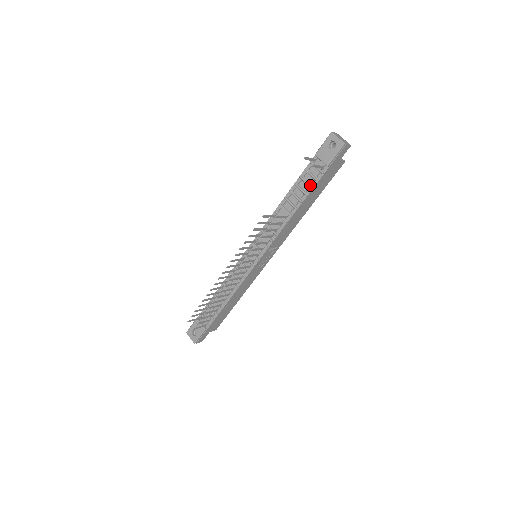
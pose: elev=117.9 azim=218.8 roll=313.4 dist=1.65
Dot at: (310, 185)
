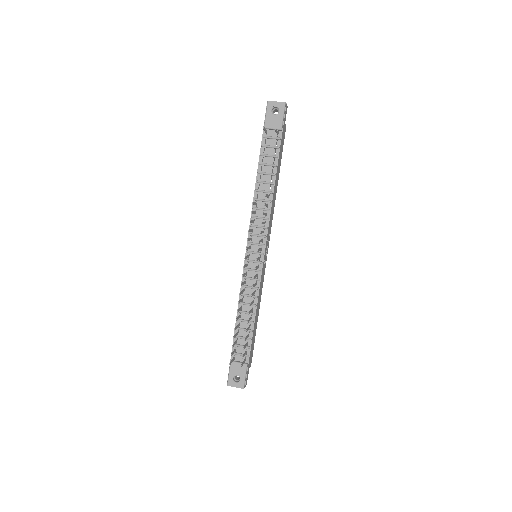
Dot at: (275, 155)
